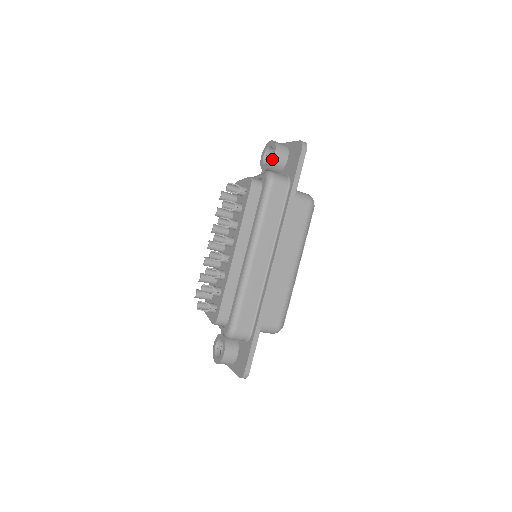
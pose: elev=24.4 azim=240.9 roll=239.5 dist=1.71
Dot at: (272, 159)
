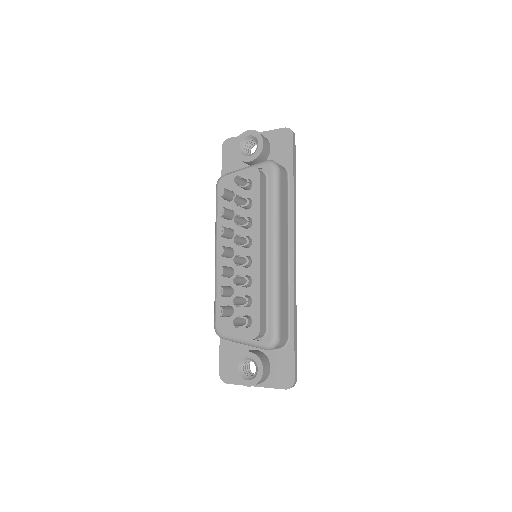
Dot at: (261, 148)
